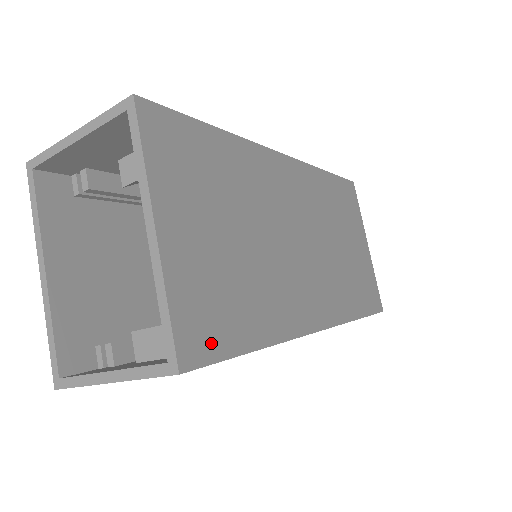
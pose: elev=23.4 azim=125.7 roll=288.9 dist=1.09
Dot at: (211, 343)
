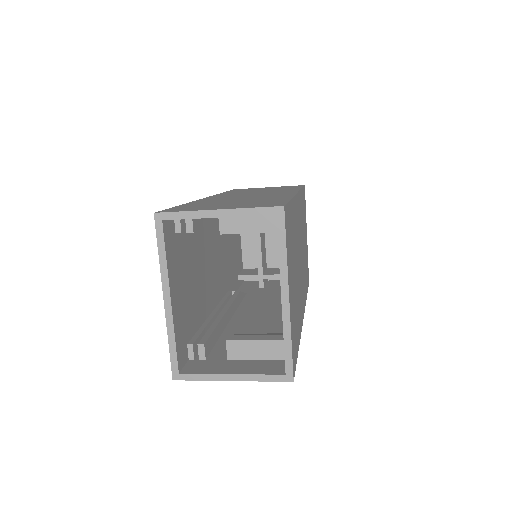
Dot at: (295, 356)
